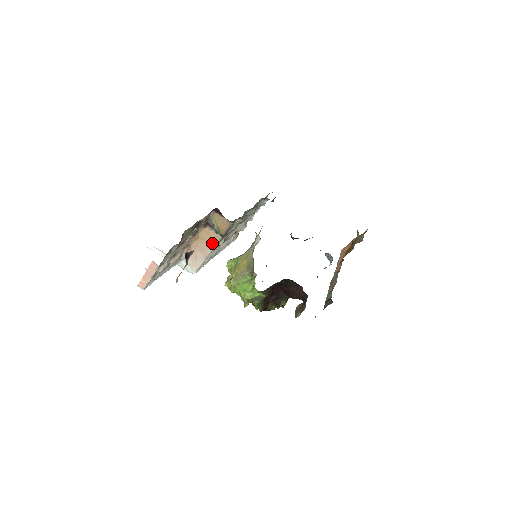
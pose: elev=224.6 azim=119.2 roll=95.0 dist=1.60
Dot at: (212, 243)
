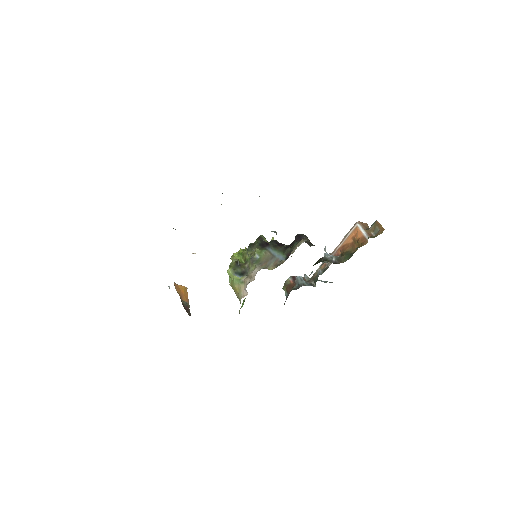
Dot at: occluded
